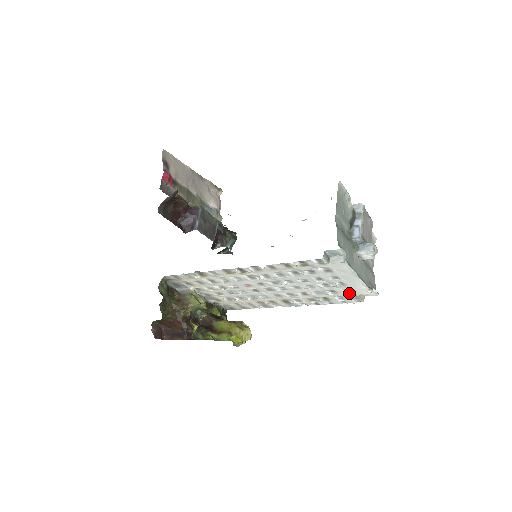
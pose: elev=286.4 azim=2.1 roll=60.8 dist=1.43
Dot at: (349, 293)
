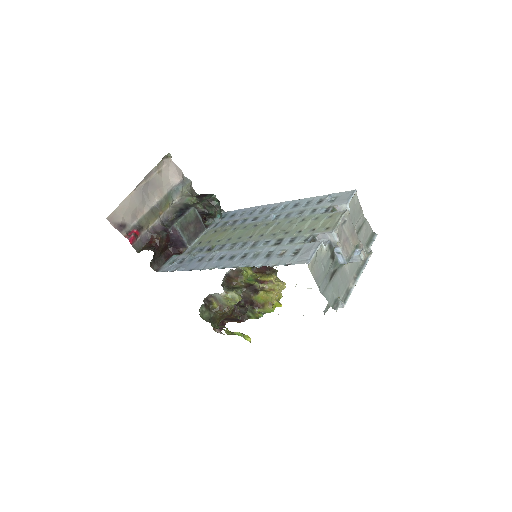
Dot at: occluded
